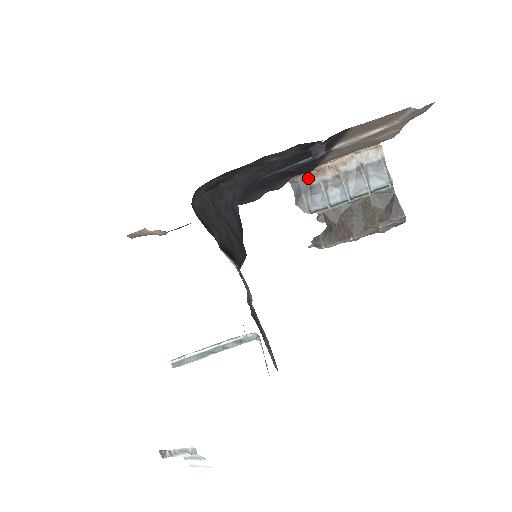
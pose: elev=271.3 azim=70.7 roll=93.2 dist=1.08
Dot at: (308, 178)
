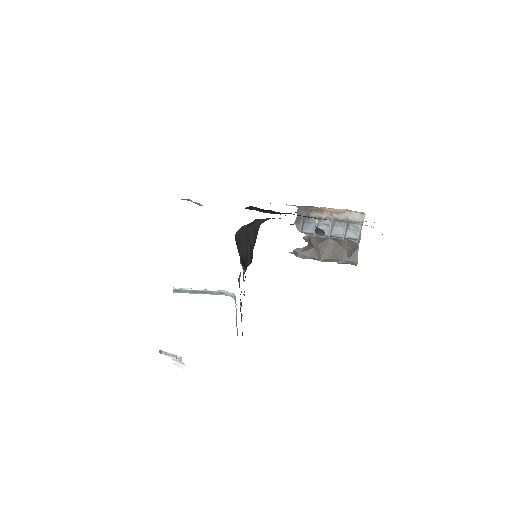
Dot at: (310, 211)
